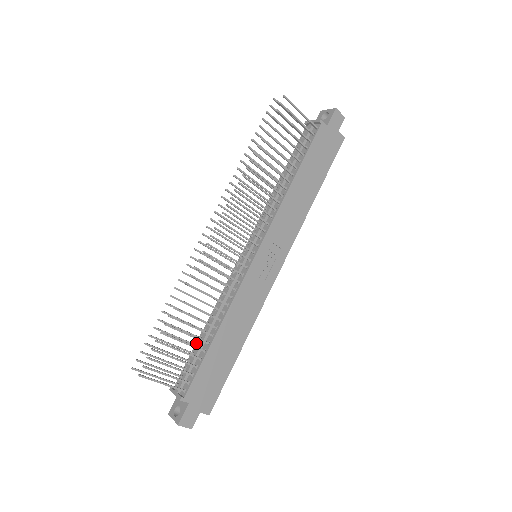
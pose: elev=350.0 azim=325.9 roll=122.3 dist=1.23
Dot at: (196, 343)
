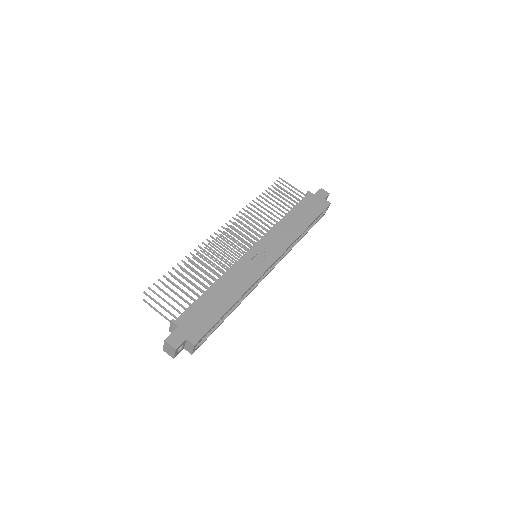
Dot at: occluded
